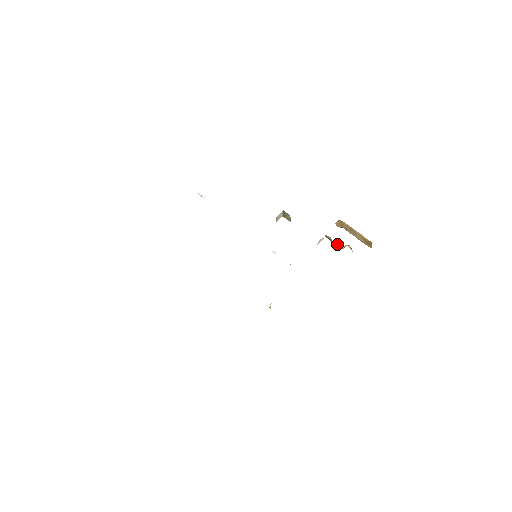
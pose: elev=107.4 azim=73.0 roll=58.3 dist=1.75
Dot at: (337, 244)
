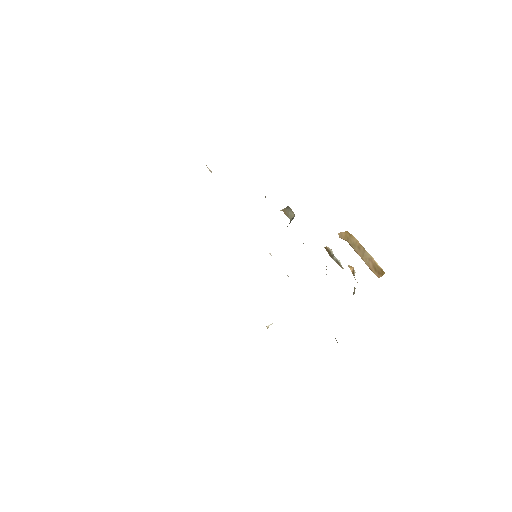
Dot at: (337, 261)
